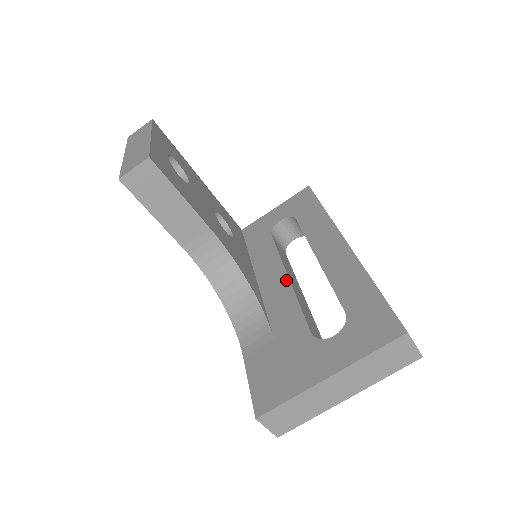
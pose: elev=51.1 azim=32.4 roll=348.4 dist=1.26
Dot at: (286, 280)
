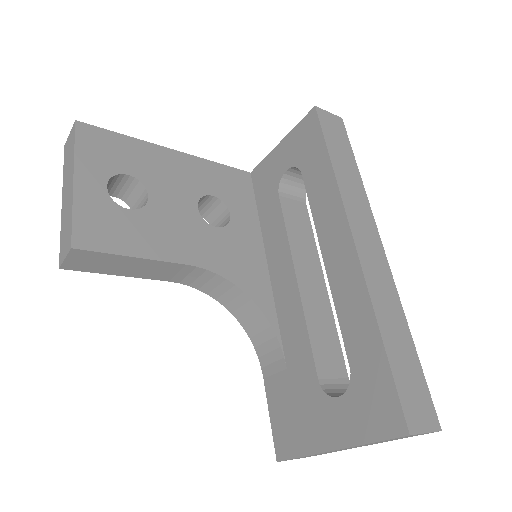
Dot at: (294, 284)
